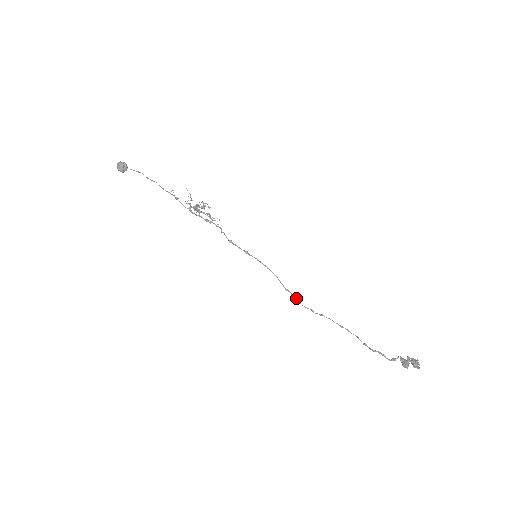
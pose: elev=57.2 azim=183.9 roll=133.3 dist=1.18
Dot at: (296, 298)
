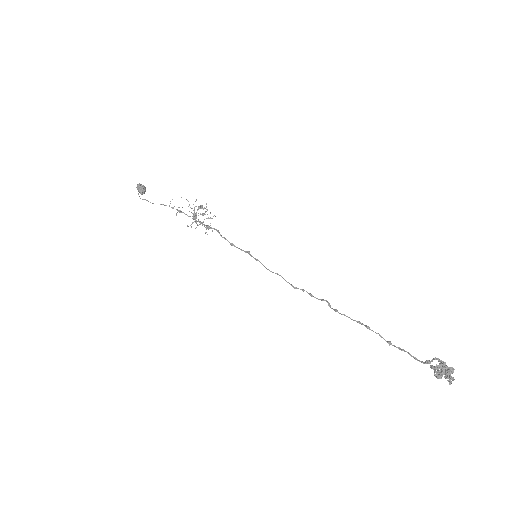
Dot at: (308, 293)
